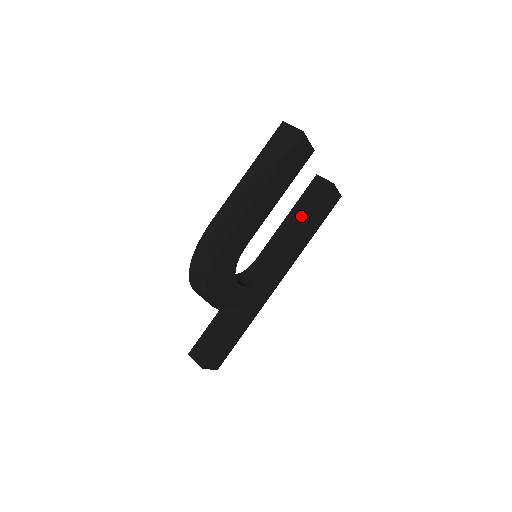
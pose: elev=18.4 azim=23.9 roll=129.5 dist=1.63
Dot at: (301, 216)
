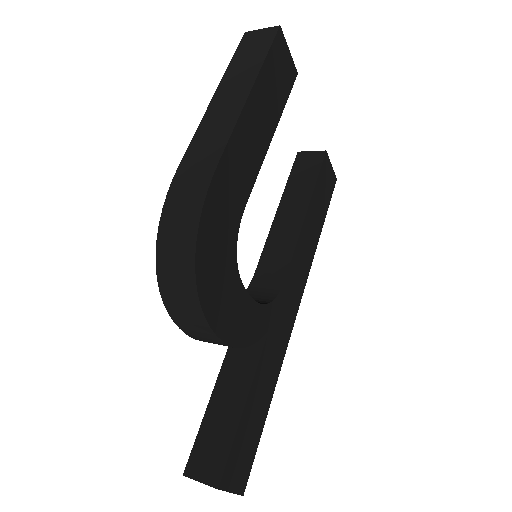
Dot at: (298, 200)
